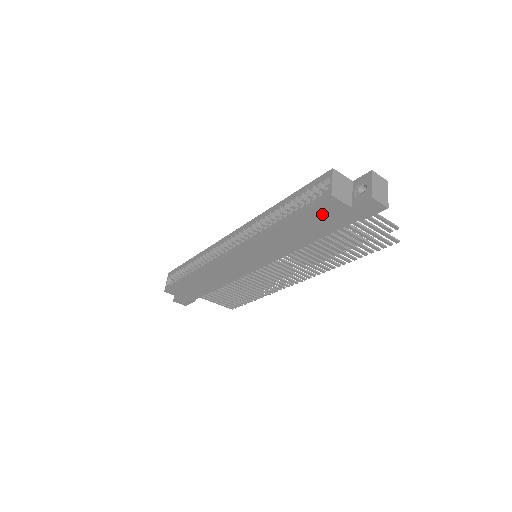
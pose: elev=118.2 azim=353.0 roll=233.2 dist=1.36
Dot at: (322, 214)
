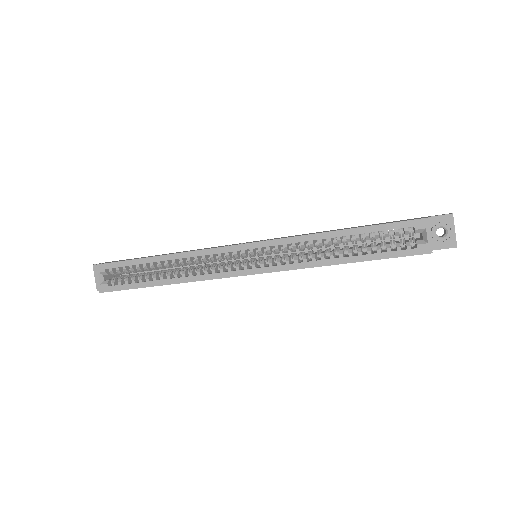
Dot at: occluded
